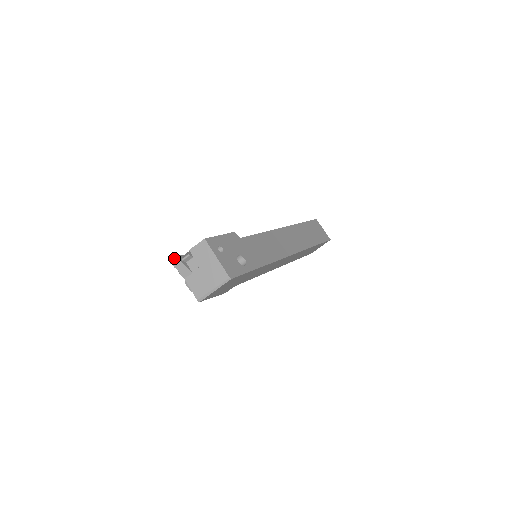
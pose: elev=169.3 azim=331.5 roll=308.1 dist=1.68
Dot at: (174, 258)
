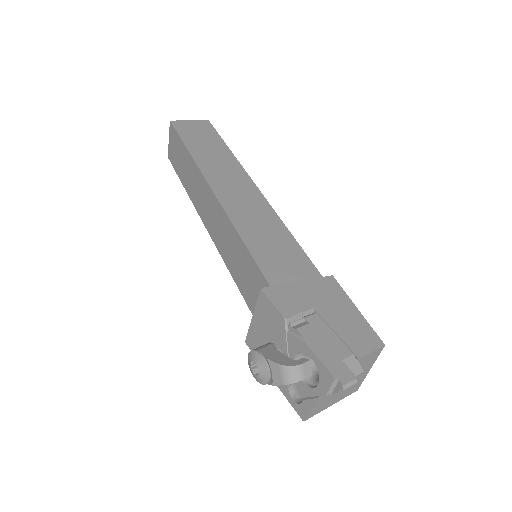
Dot at: (351, 380)
